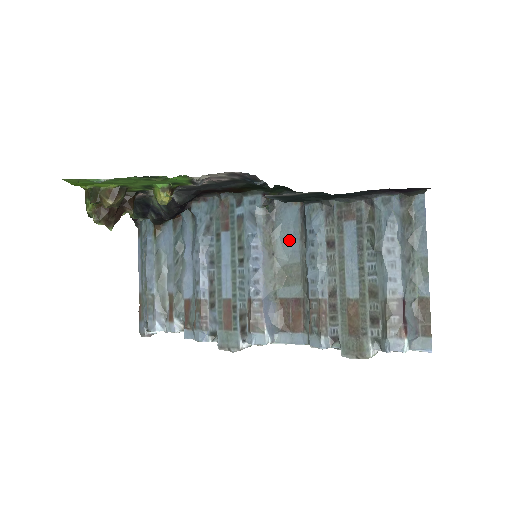
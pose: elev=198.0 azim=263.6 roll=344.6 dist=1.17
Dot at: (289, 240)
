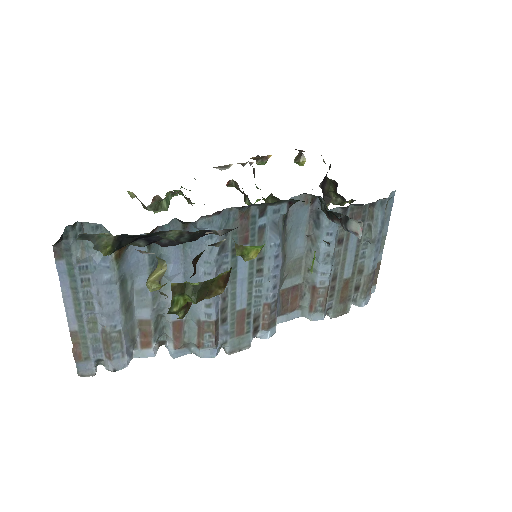
Dot at: (296, 238)
